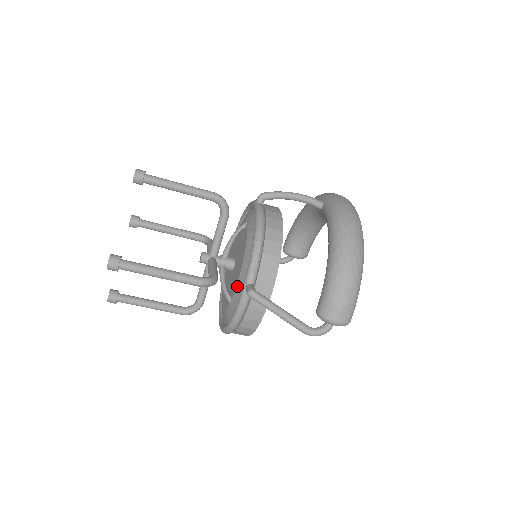
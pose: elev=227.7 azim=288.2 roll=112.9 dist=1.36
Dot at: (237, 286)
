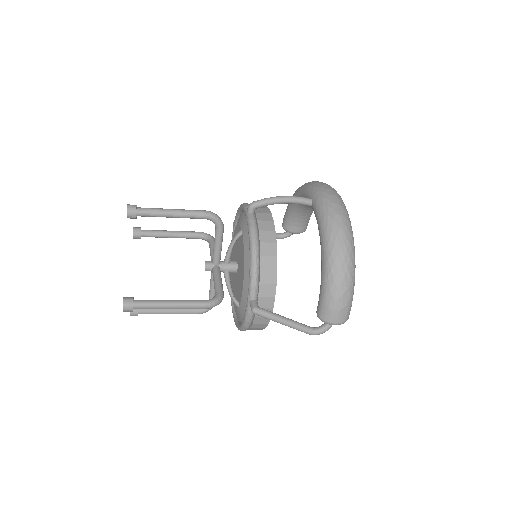
Dot at: (242, 297)
